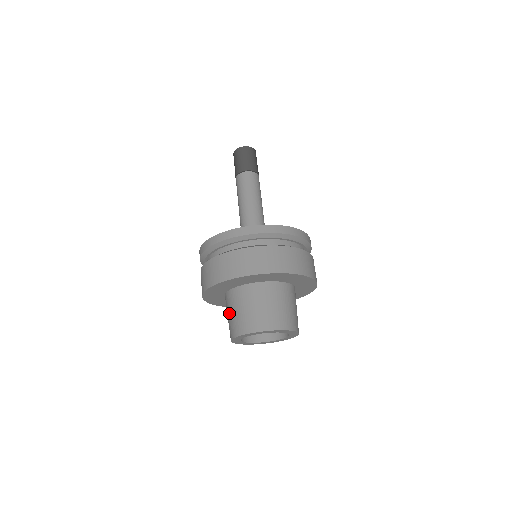
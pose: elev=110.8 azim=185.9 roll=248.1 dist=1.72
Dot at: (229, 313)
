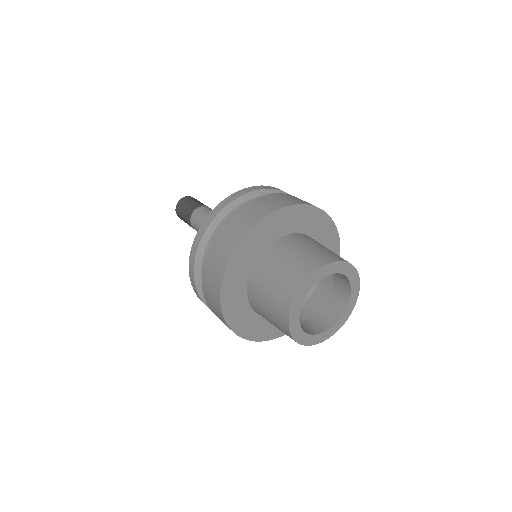
Dot at: (279, 266)
